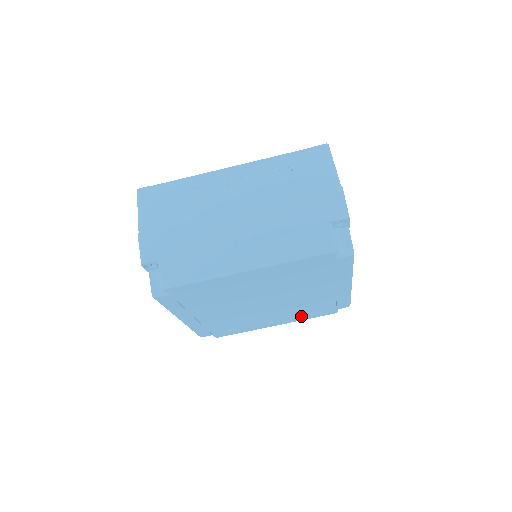
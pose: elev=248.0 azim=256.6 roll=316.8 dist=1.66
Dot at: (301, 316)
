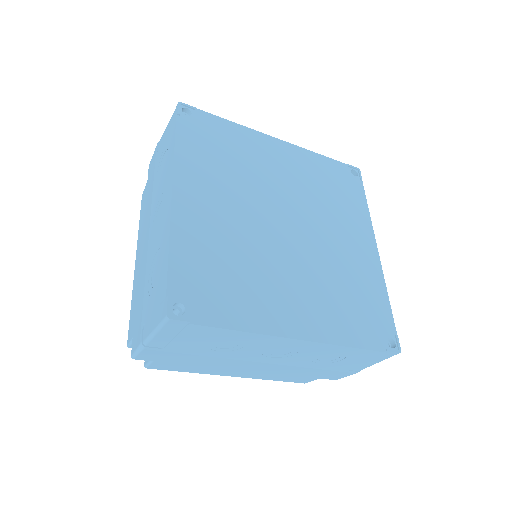
Dot at: occluded
